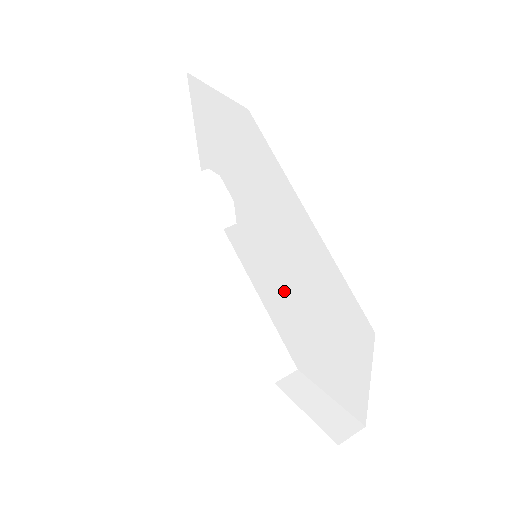
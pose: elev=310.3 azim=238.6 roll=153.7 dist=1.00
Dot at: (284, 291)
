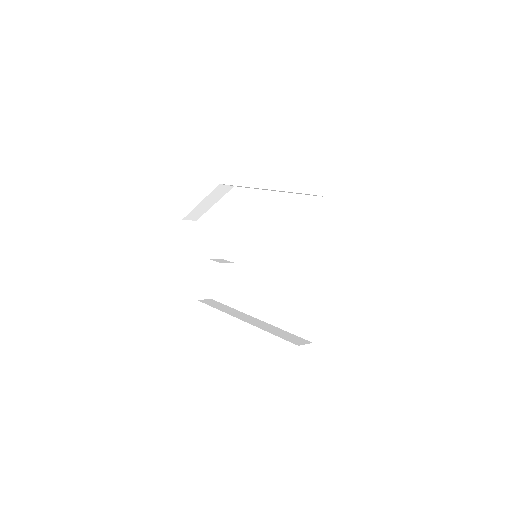
Dot at: (280, 274)
